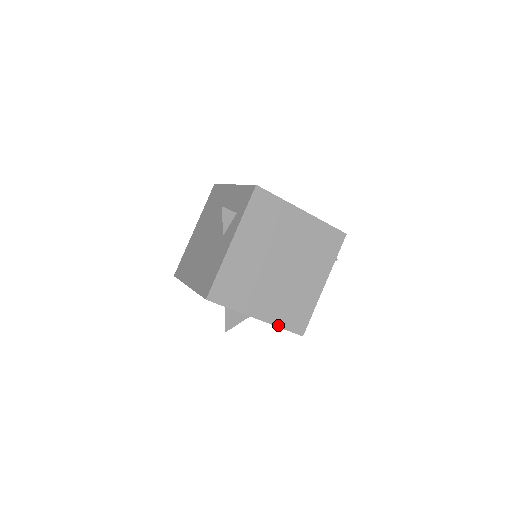
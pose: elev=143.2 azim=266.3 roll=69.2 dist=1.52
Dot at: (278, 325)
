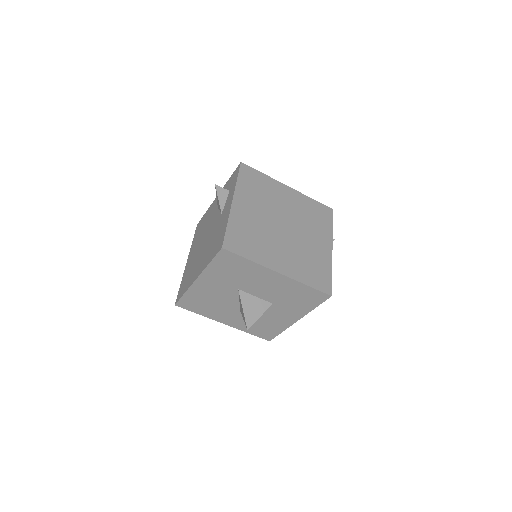
Dot at: (302, 282)
